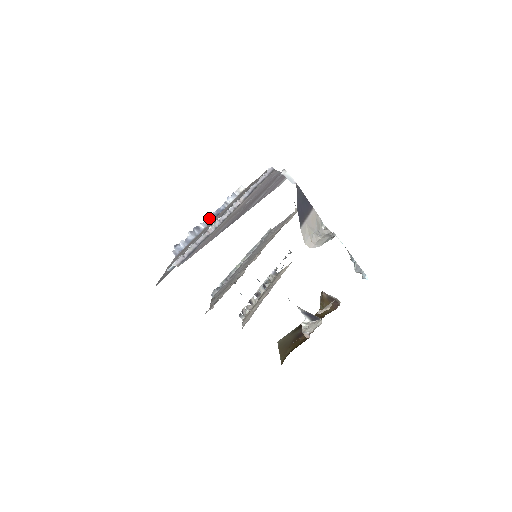
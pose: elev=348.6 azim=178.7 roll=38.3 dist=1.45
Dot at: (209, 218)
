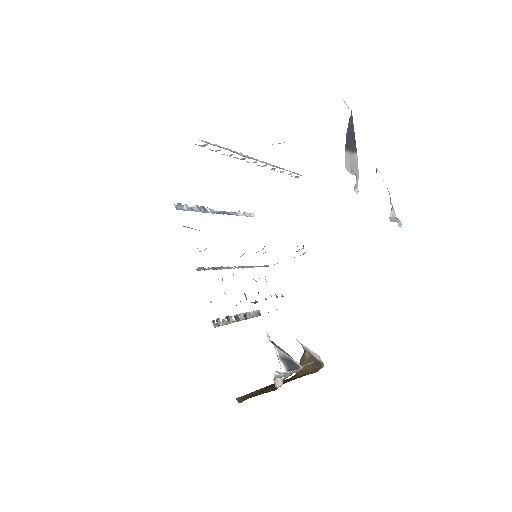
Dot at: (217, 211)
